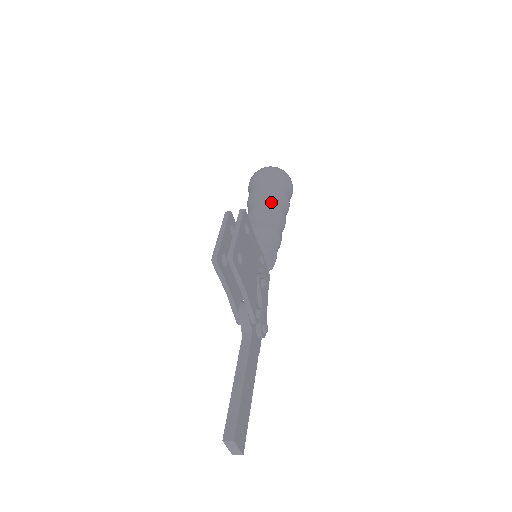
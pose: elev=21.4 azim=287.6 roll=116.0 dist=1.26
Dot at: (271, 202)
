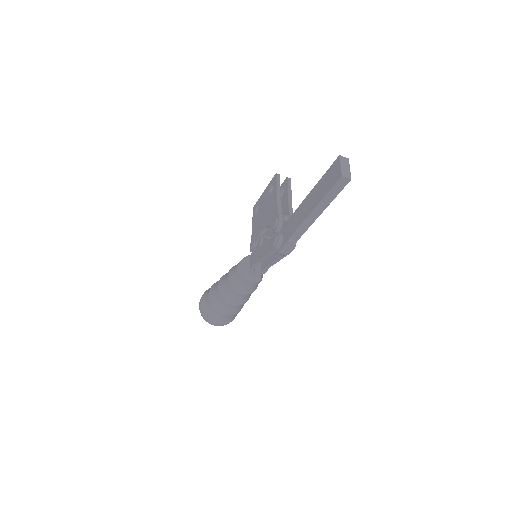
Dot at: occluded
